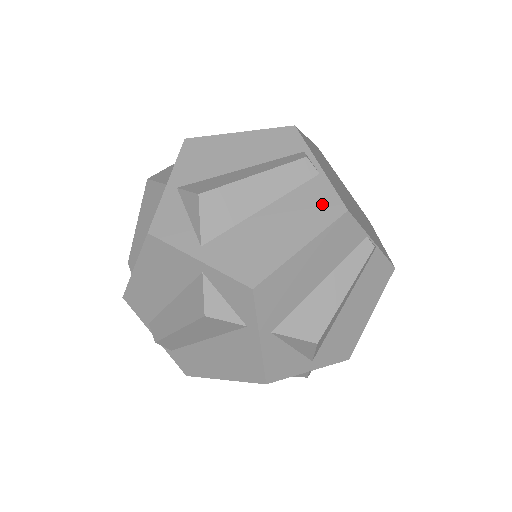
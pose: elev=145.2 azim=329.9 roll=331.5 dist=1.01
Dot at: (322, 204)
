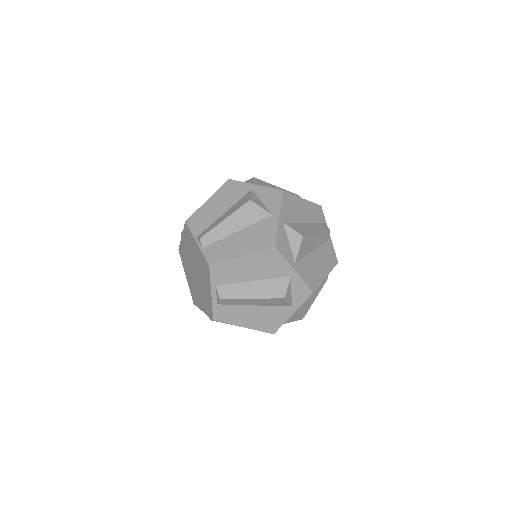
Dot at: (331, 256)
